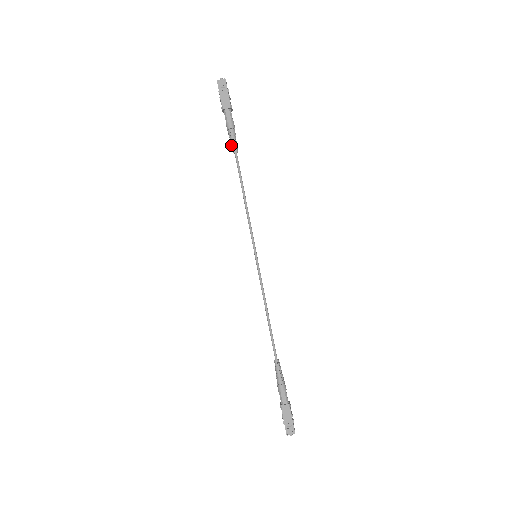
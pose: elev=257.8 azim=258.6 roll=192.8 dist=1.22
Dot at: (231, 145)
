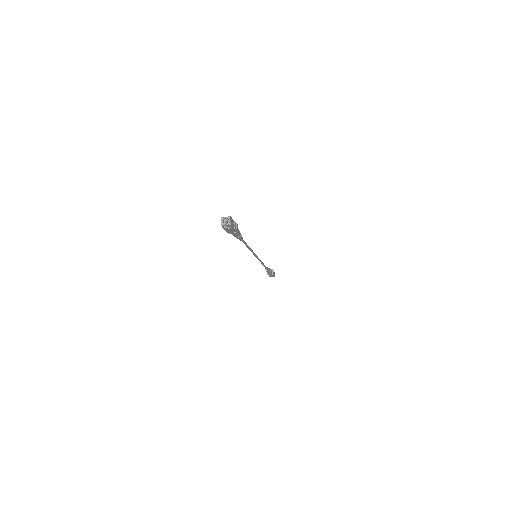
Dot at: (237, 238)
